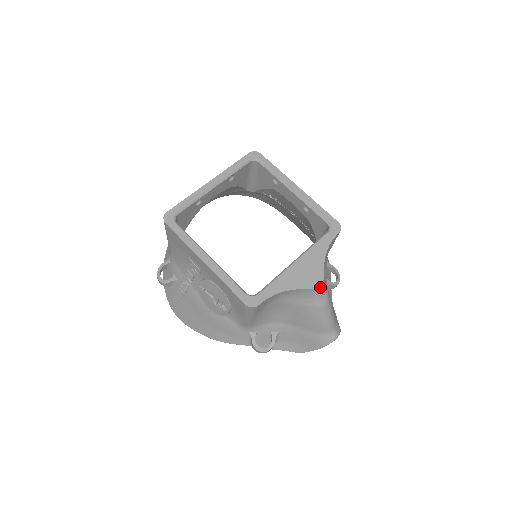
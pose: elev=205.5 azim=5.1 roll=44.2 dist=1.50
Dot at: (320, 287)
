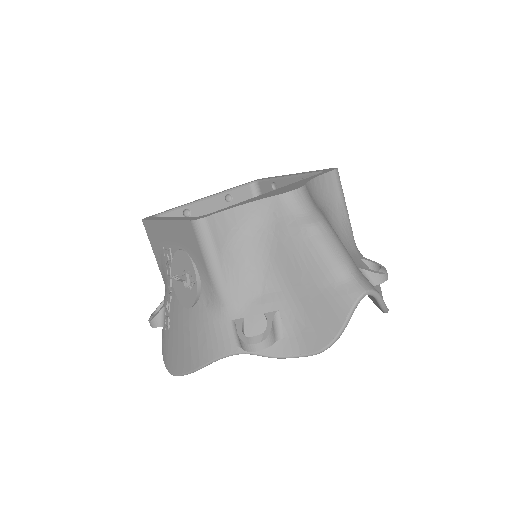
Dot at: (299, 194)
